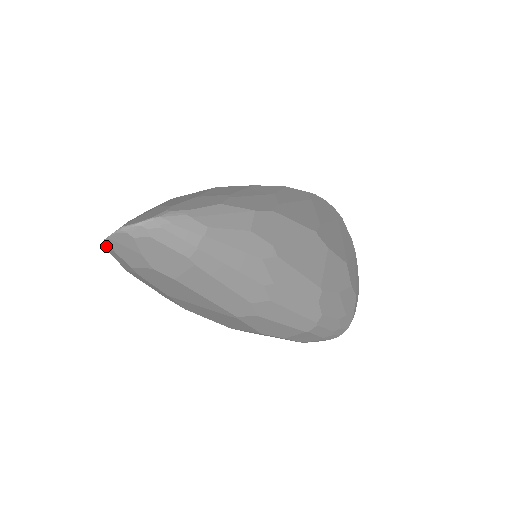
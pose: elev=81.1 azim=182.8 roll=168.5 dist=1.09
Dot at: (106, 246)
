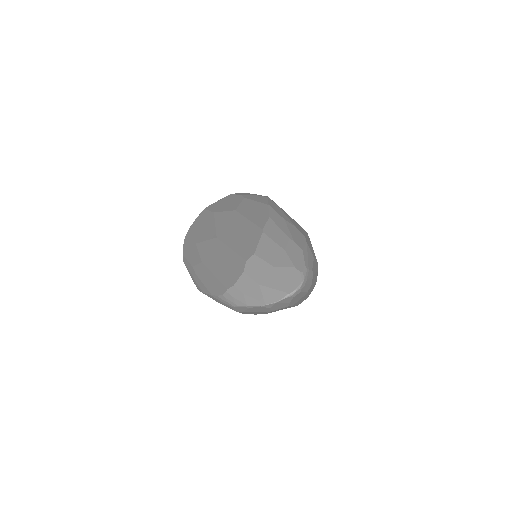
Dot at: (262, 307)
